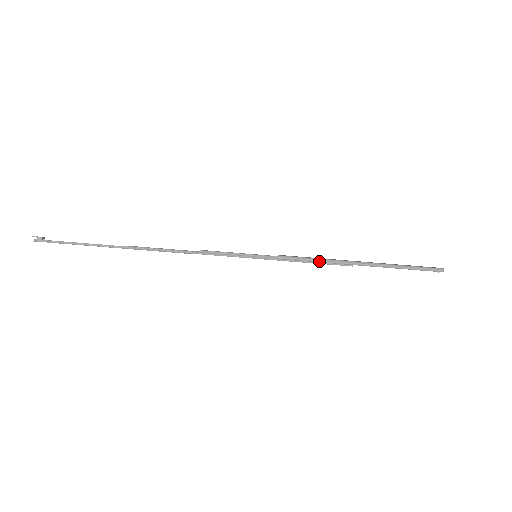
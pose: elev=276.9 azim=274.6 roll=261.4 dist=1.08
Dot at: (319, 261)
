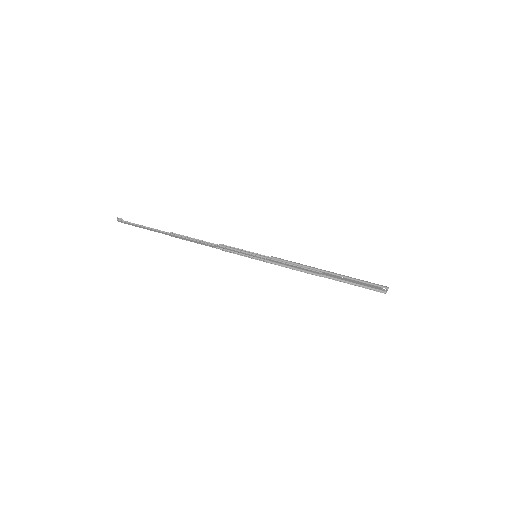
Dot at: (298, 264)
